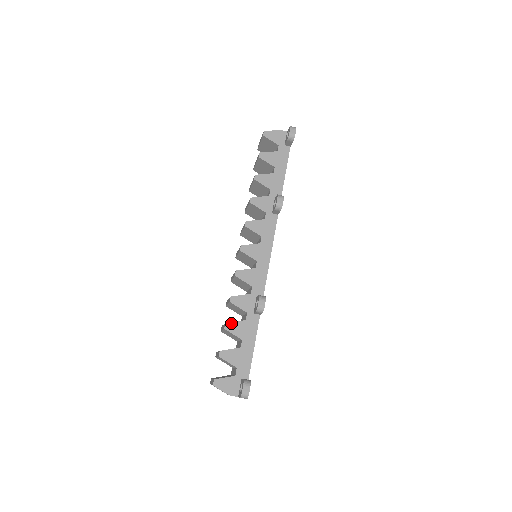
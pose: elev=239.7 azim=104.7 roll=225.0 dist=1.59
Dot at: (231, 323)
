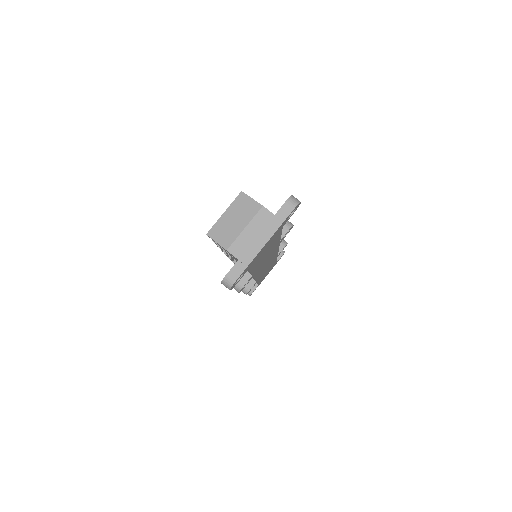
Dot at: occluded
